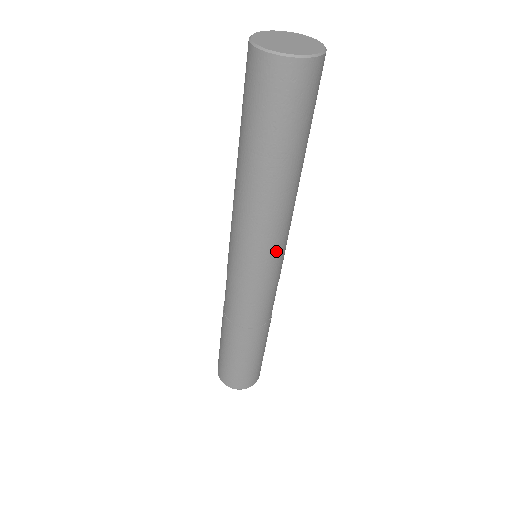
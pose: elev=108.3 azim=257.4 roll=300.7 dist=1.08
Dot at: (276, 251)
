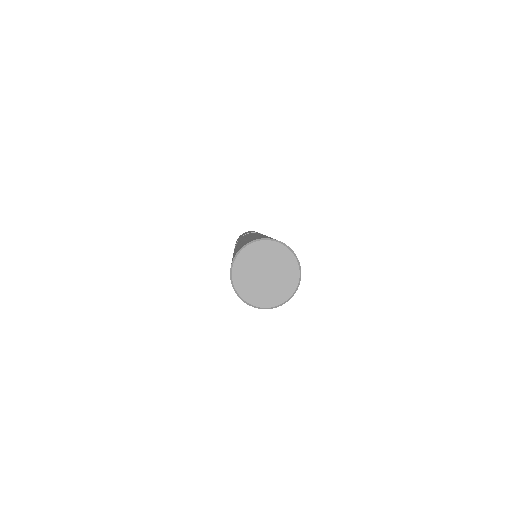
Dot at: occluded
